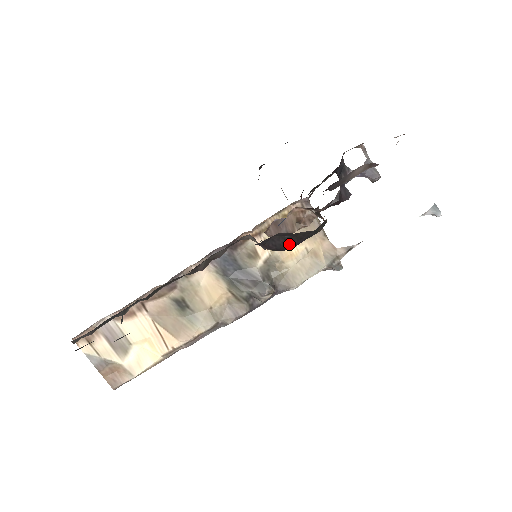
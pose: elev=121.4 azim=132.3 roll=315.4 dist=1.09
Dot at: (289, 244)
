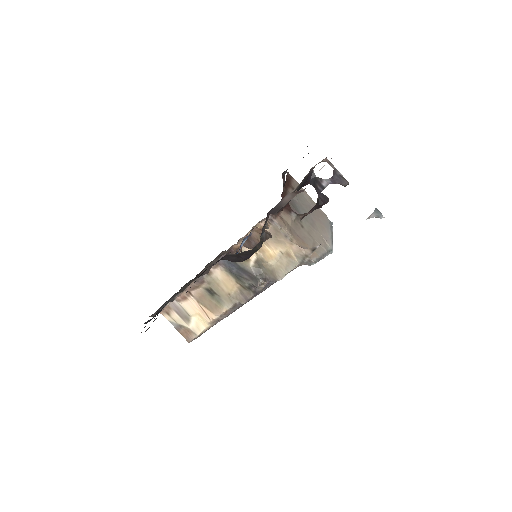
Dot at: (241, 259)
